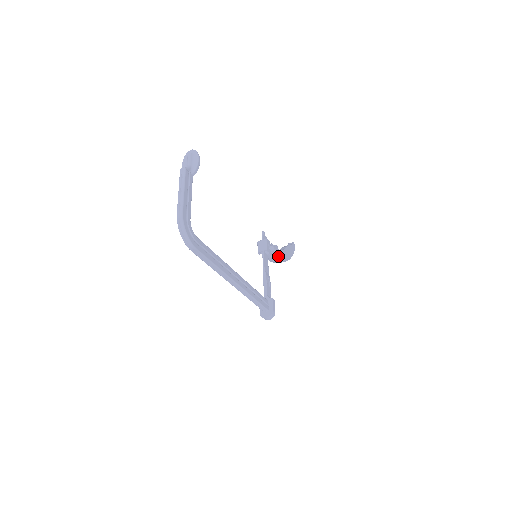
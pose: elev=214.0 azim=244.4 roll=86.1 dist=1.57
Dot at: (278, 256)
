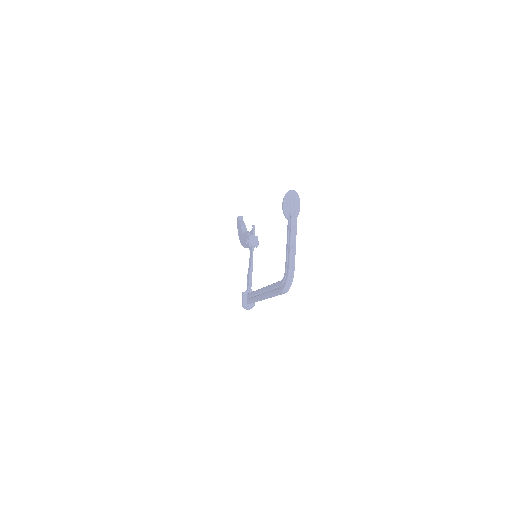
Dot at: occluded
